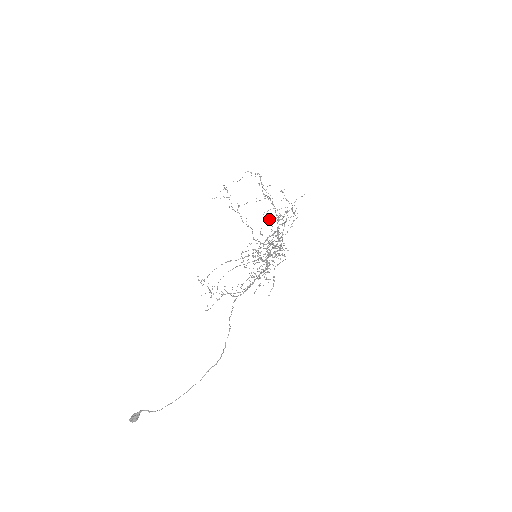
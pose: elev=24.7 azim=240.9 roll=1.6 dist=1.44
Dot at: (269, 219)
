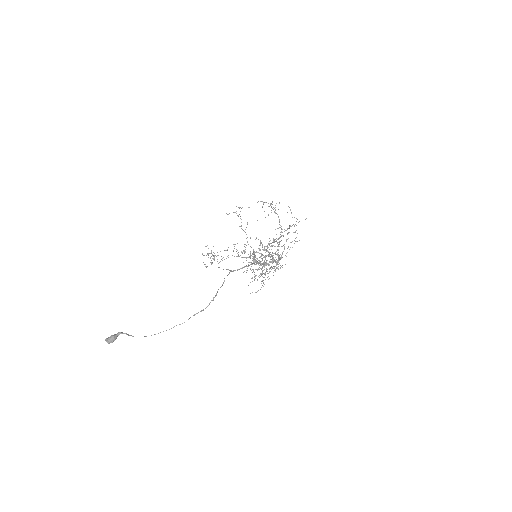
Dot at: (271, 246)
